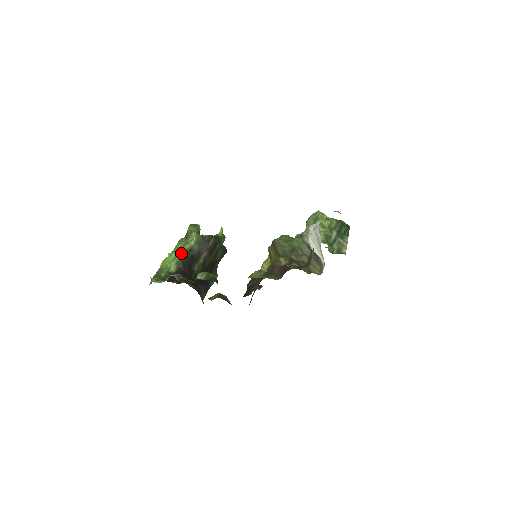
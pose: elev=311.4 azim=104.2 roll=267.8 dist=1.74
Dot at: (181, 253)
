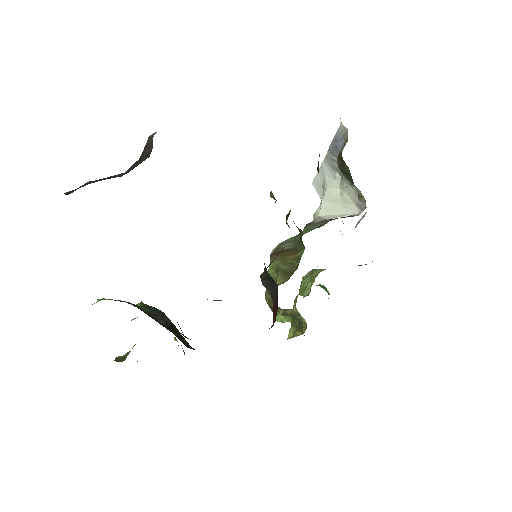
Dot at: occluded
